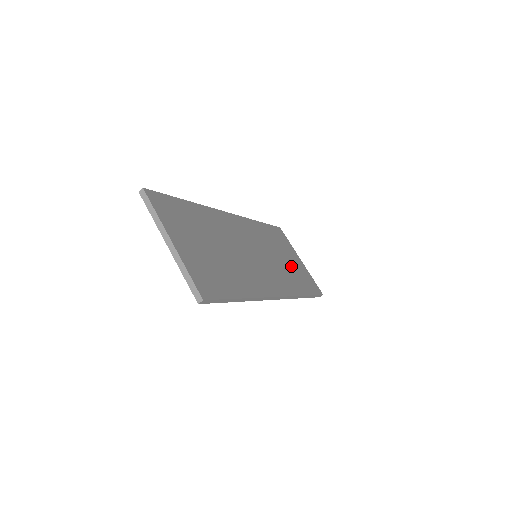
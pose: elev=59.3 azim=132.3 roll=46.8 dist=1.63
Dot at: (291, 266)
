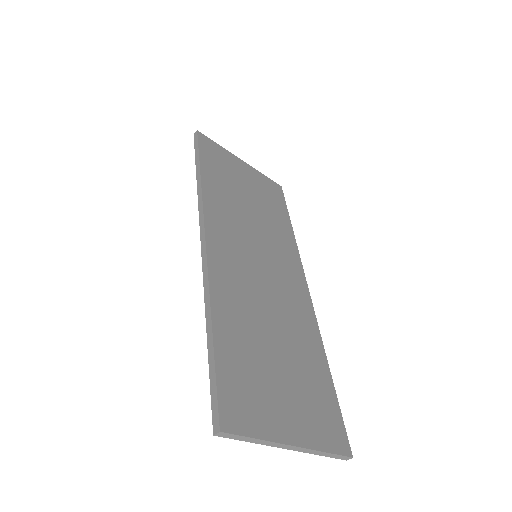
Dot at: (258, 199)
